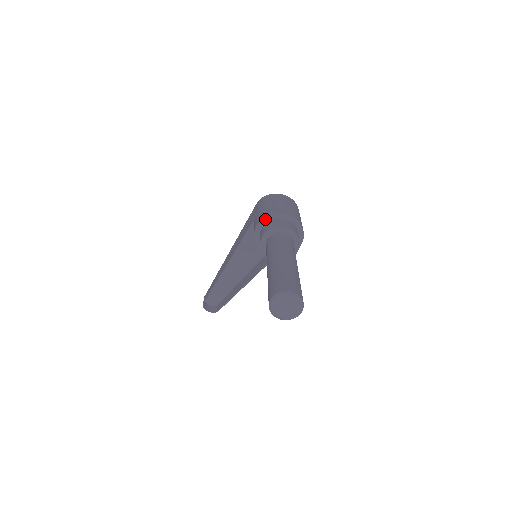
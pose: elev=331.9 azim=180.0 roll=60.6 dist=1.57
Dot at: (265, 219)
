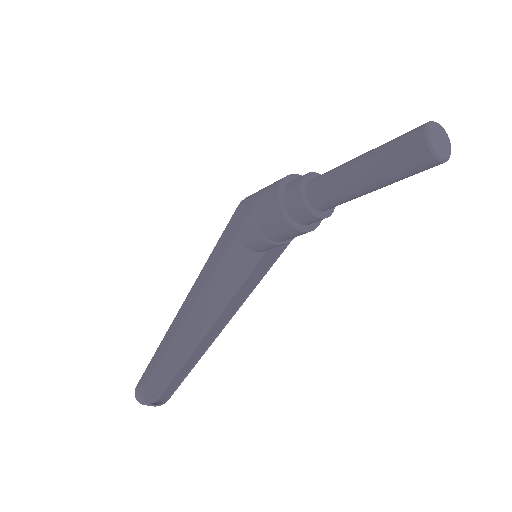
Dot at: (287, 178)
